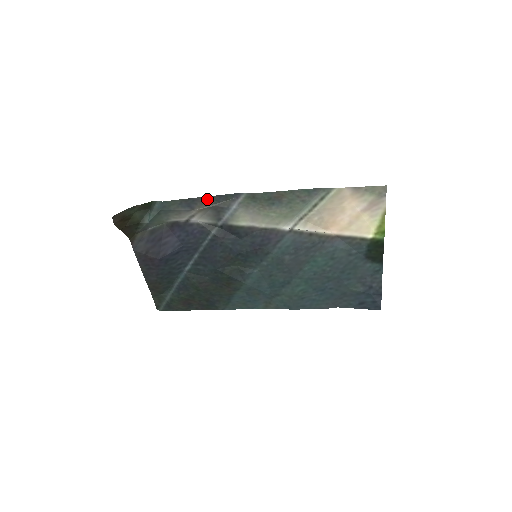
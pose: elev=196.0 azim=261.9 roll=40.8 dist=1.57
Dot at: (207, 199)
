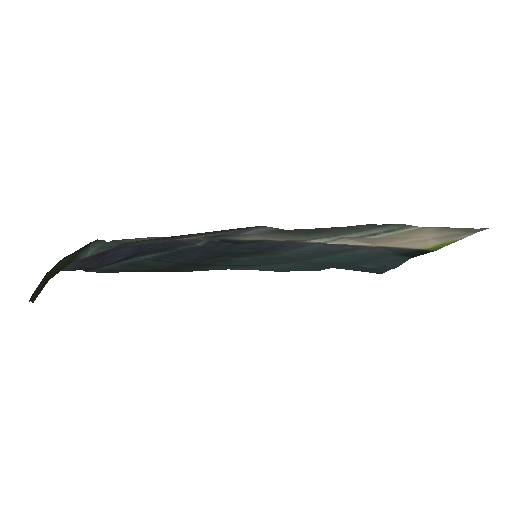
Dot at: (204, 233)
